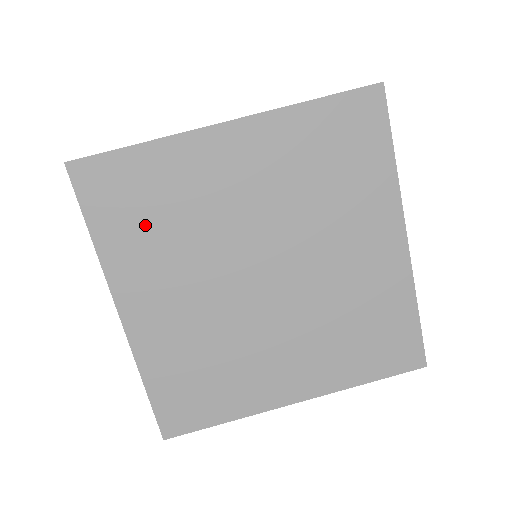
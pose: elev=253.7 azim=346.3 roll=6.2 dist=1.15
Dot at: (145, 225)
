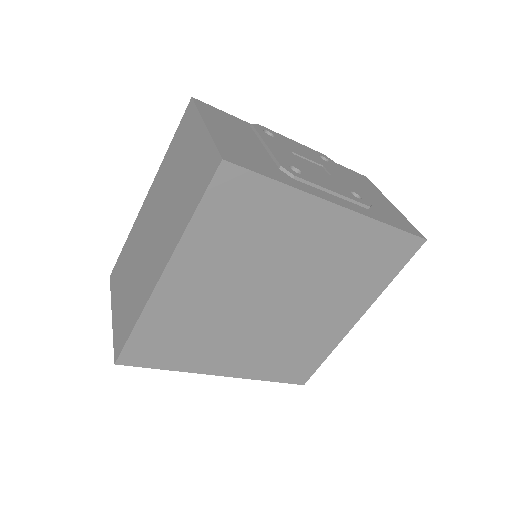
Dot at: (185, 344)
